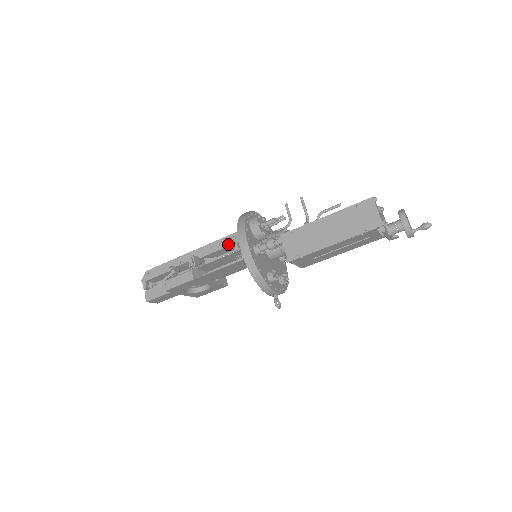
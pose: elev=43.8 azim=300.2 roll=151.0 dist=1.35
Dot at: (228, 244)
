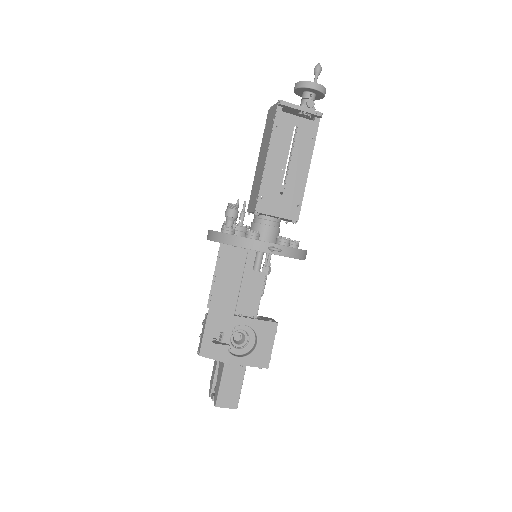
Dot at: occluded
